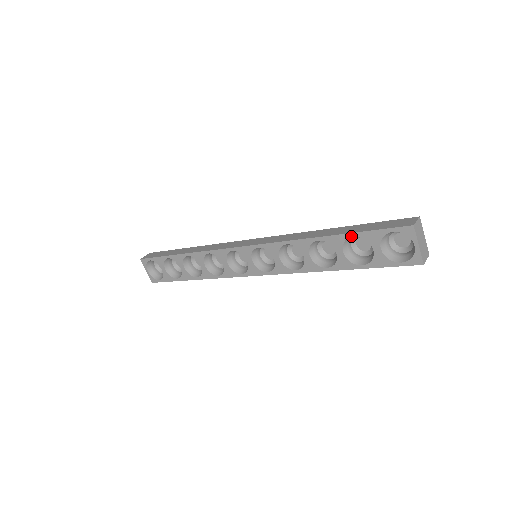
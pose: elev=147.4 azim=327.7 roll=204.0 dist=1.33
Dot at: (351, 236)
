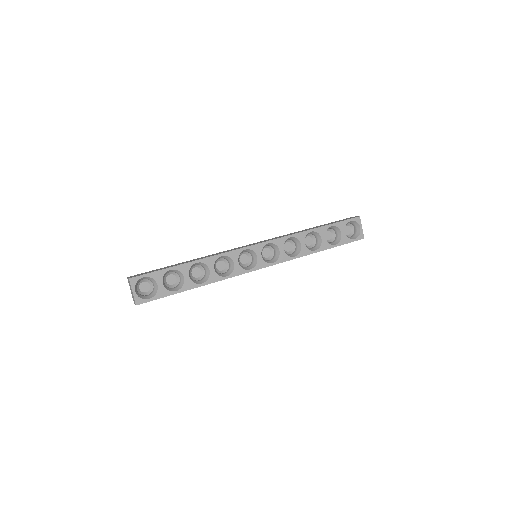
Dot at: (330, 226)
